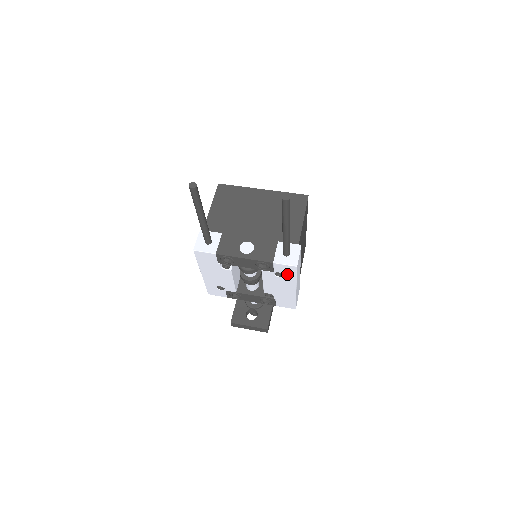
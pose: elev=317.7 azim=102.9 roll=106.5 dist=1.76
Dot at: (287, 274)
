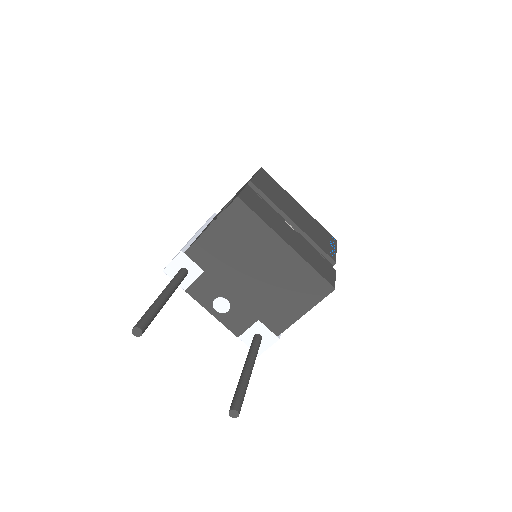
Dot at: occluded
